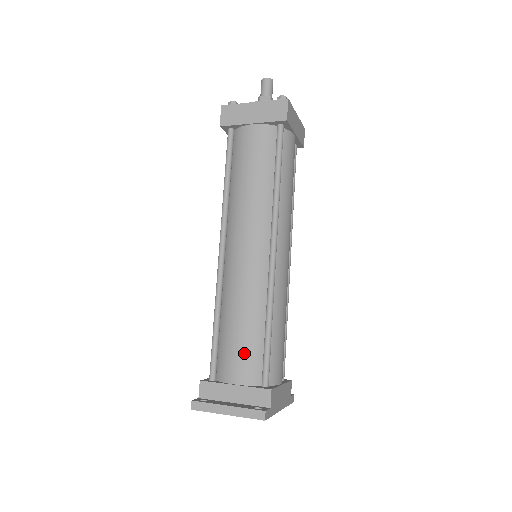
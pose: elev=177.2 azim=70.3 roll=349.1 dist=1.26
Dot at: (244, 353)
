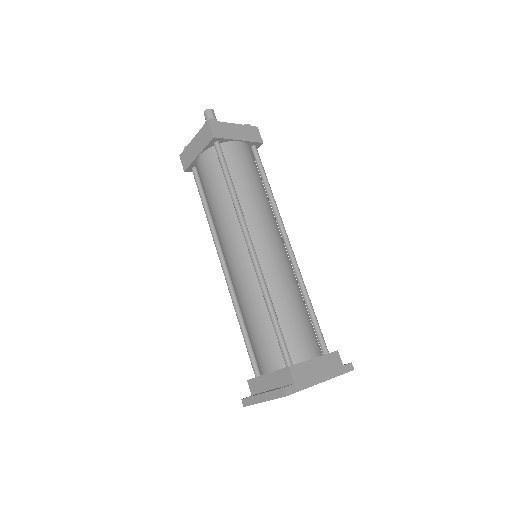
Dot at: (263, 343)
